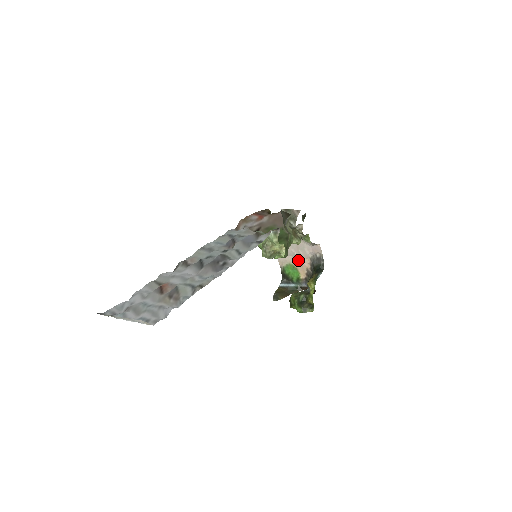
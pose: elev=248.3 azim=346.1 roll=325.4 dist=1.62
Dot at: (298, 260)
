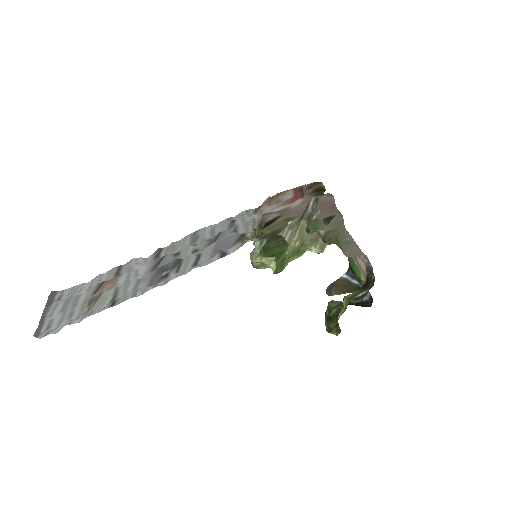
Dot at: (356, 258)
